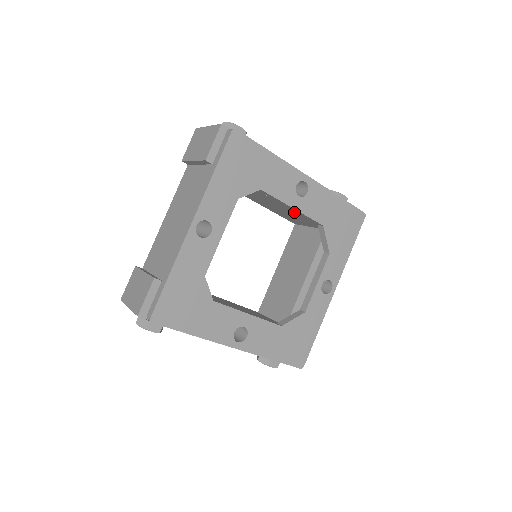
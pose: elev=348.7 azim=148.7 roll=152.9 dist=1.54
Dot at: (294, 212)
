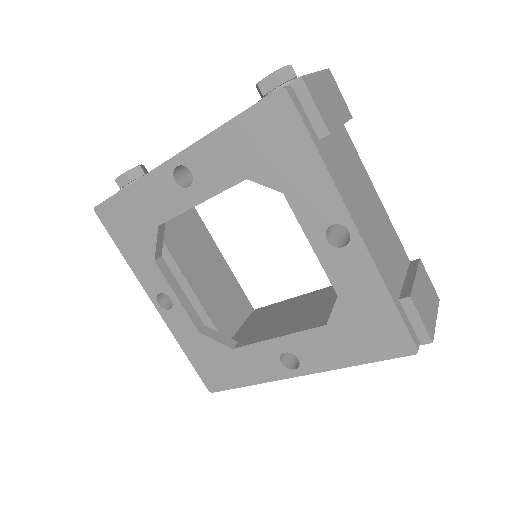
Dot at: occluded
